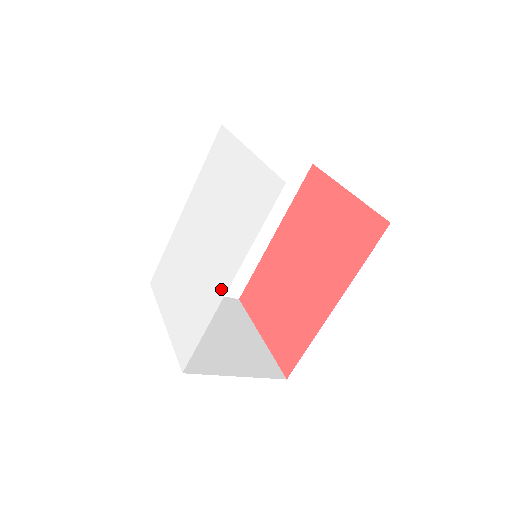
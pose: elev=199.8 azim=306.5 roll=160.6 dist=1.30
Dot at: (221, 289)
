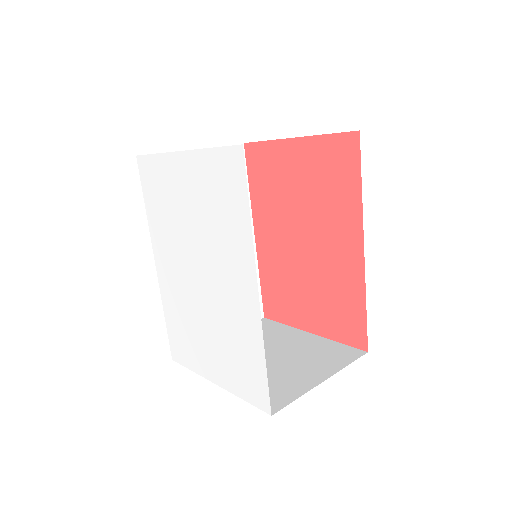
Dot at: (251, 301)
